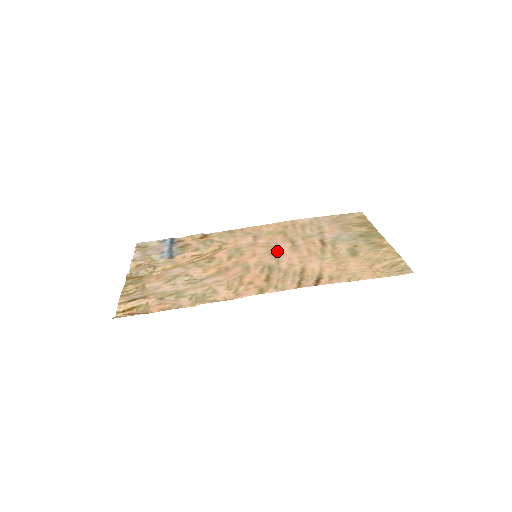
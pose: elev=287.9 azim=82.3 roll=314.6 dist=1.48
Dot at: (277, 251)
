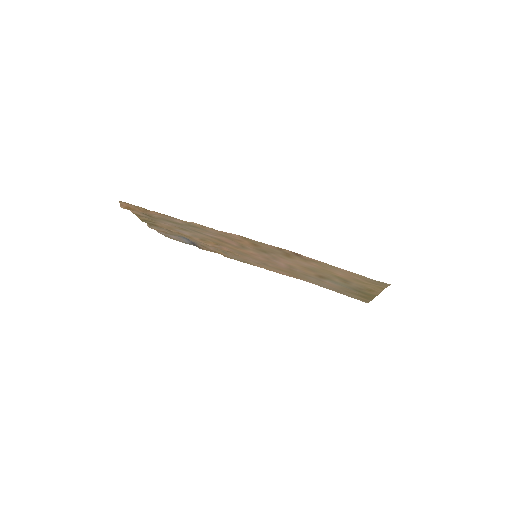
Dot at: (276, 261)
